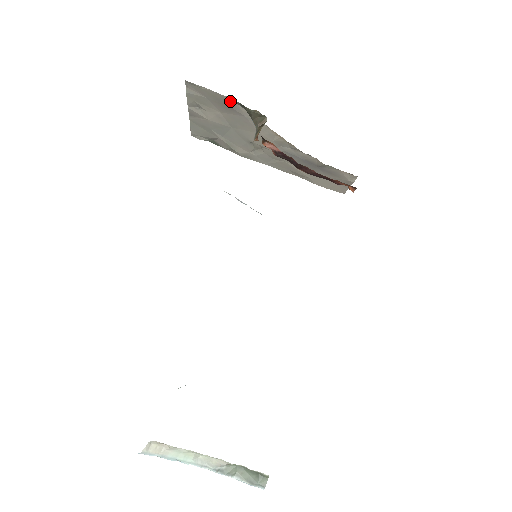
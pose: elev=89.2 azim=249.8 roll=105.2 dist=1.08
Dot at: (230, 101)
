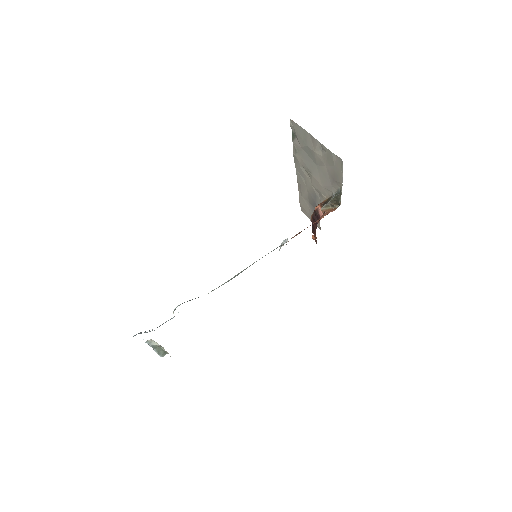
Dot at: (340, 184)
